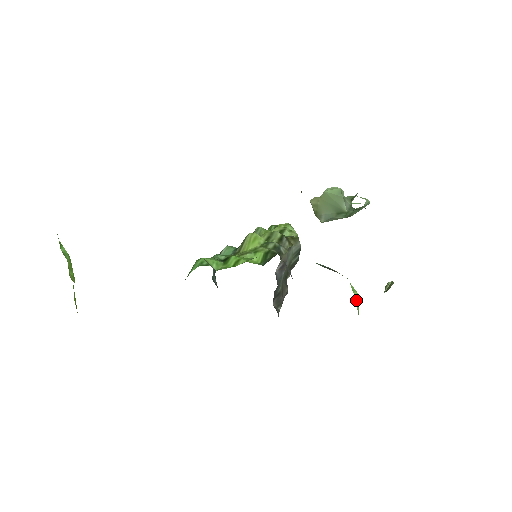
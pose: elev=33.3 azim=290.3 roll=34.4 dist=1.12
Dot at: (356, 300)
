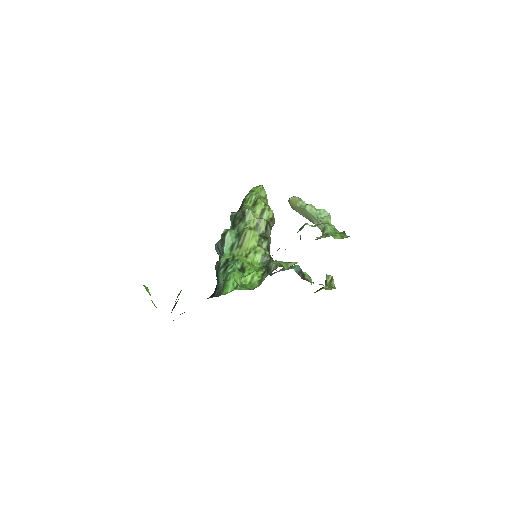
Dot at: occluded
